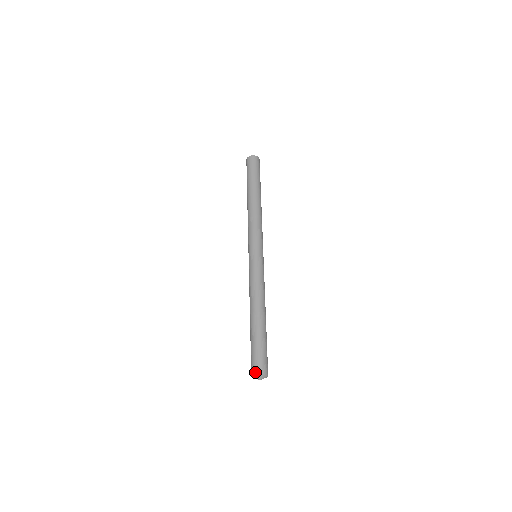
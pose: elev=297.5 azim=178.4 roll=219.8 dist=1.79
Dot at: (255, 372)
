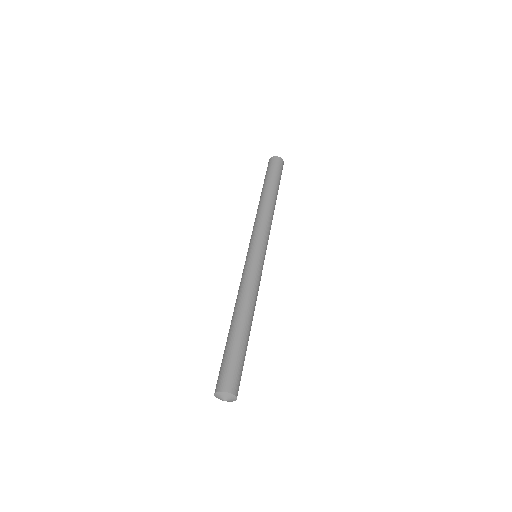
Dot at: (215, 389)
